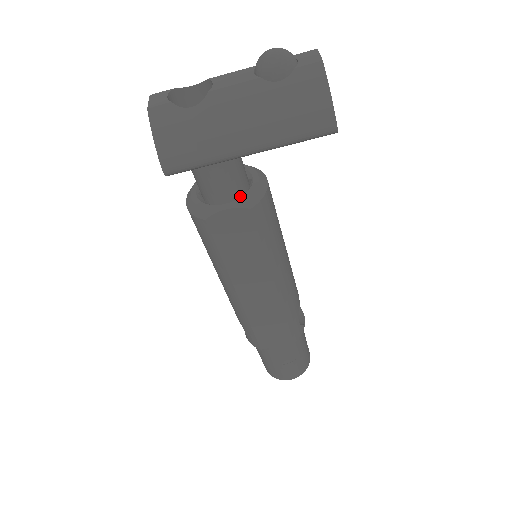
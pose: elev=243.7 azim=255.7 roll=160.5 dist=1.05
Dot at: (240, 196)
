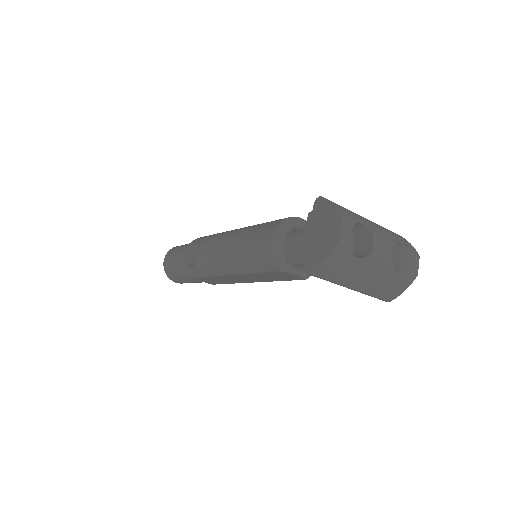
Dot at: occluded
